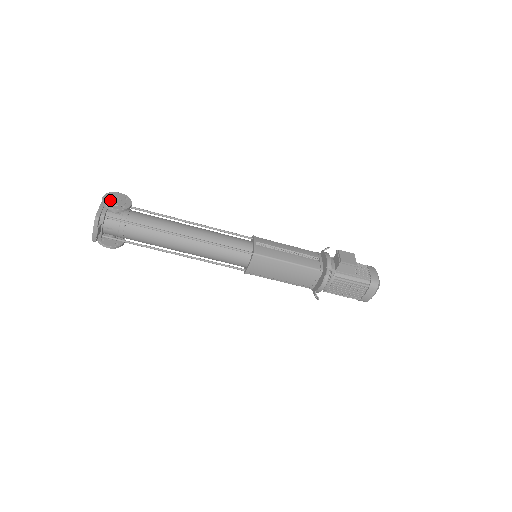
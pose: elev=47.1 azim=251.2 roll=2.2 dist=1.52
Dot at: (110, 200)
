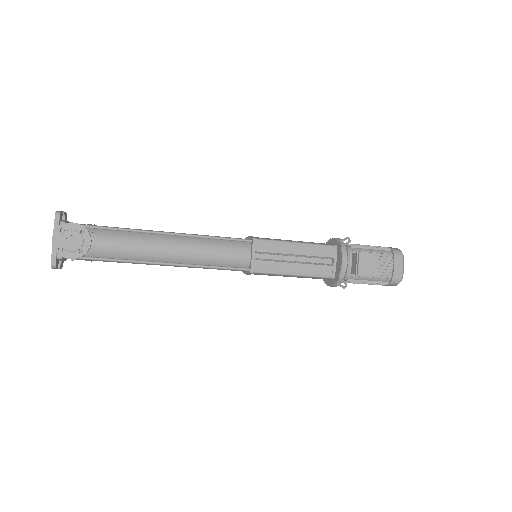
Dot at: (62, 244)
